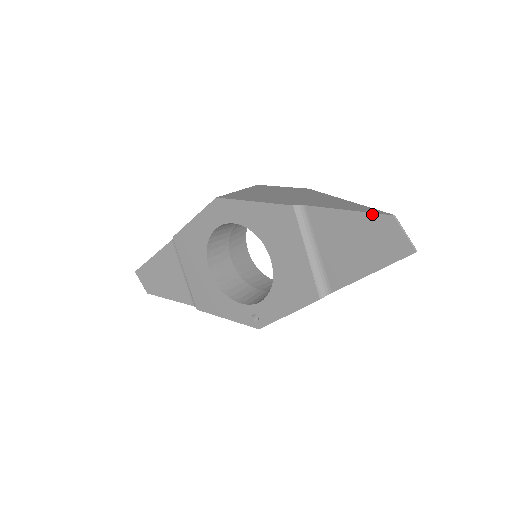
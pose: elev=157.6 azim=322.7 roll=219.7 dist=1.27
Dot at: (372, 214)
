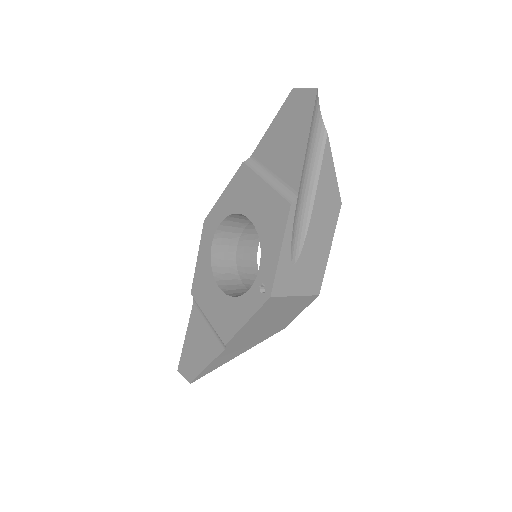
Dot at: (283, 105)
